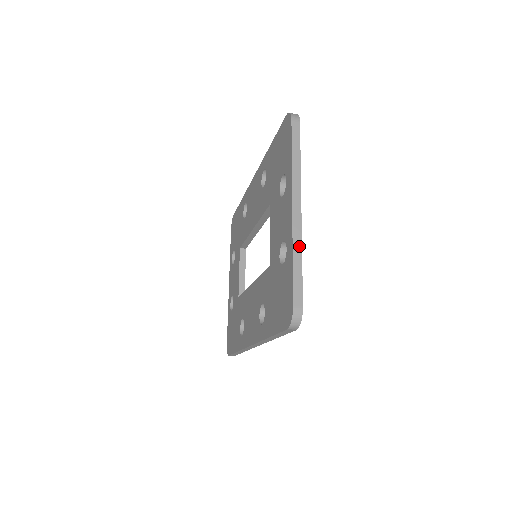
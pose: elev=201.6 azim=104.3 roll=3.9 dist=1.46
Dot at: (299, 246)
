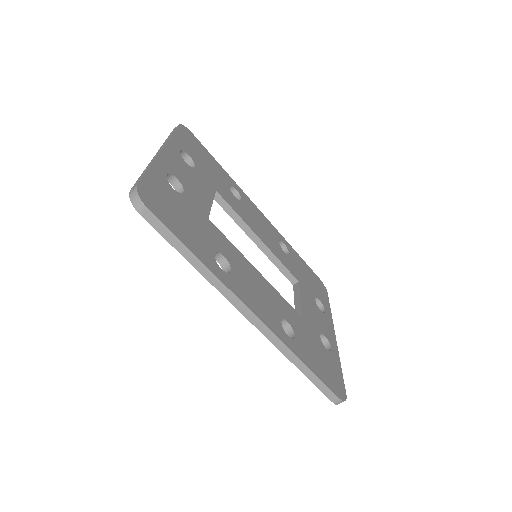
Dot at: (151, 163)
